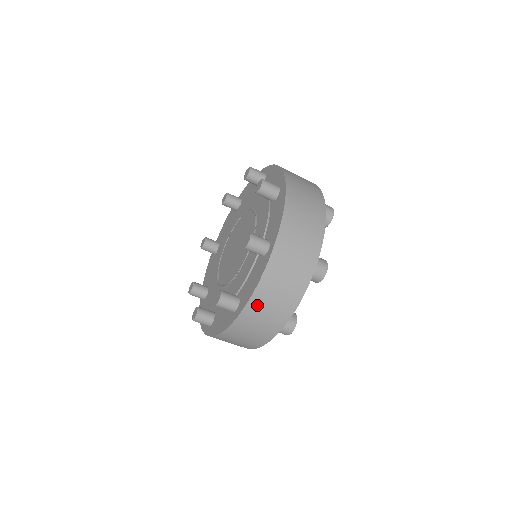
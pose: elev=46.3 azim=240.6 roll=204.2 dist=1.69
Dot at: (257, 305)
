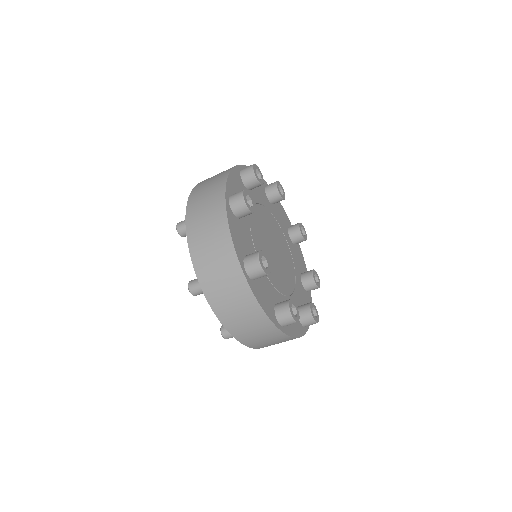
Dot at: occluded
